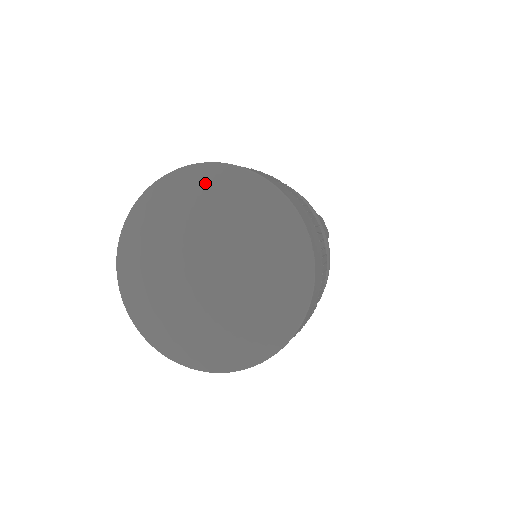
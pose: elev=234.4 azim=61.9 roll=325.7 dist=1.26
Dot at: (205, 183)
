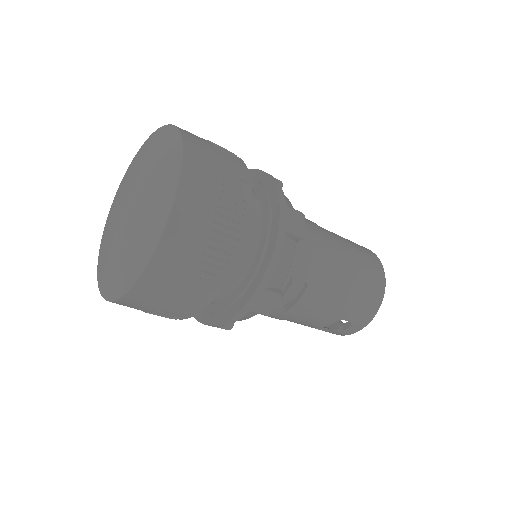
Dot at: (153, 140)
